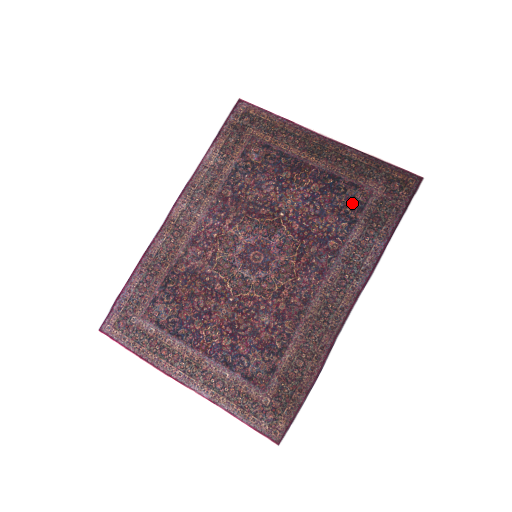
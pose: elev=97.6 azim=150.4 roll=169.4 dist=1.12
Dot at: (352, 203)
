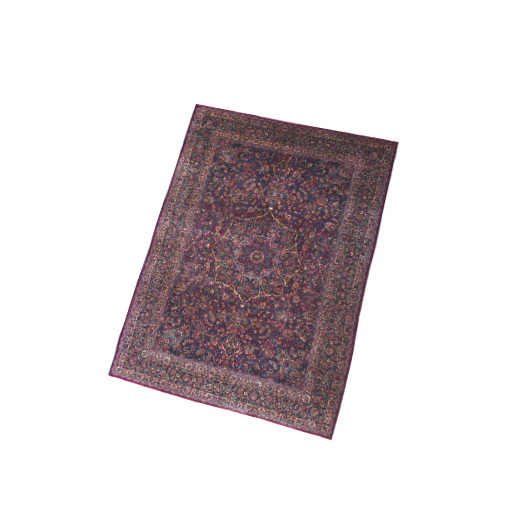
Dot at: (337, 181)
